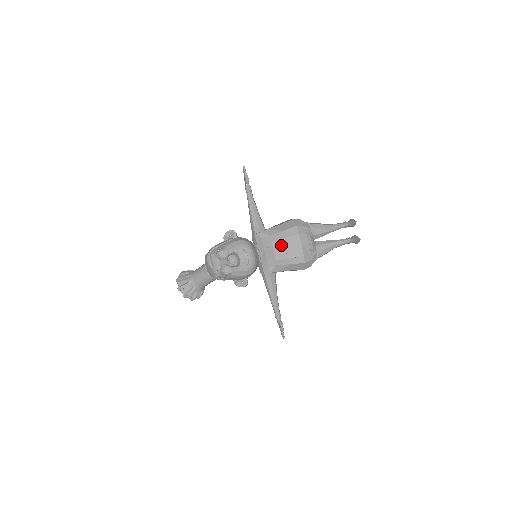
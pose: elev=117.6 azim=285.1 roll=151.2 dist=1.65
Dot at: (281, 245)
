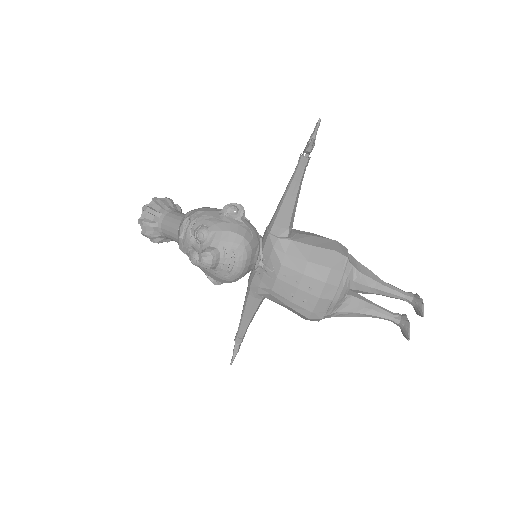
Dot at: (291, 278)
